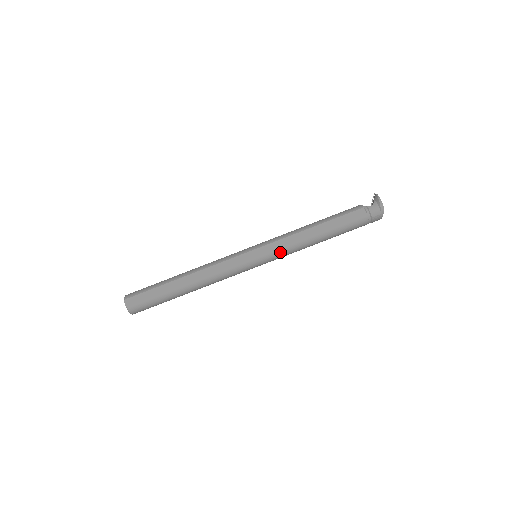
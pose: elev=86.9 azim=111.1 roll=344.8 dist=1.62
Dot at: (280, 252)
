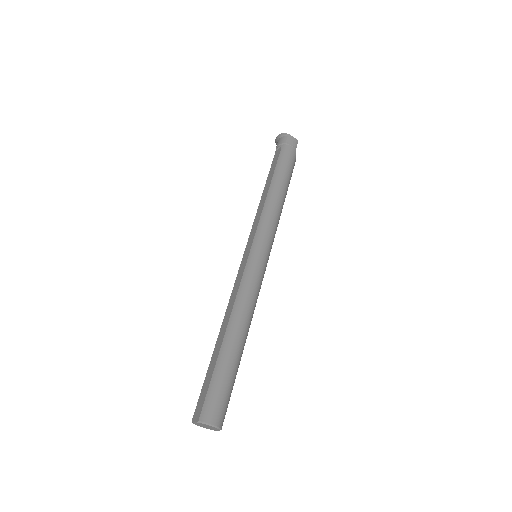
Dot at: (261, 226)
